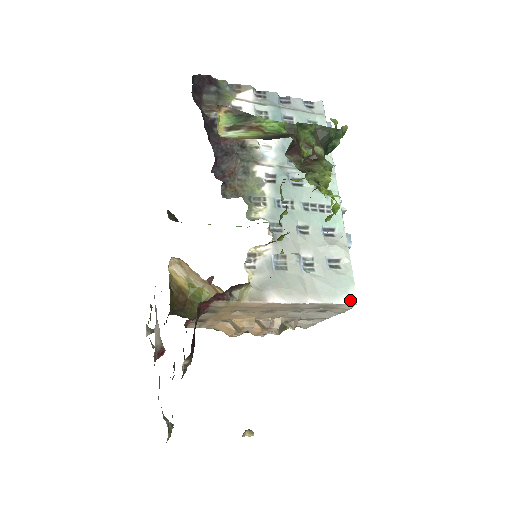
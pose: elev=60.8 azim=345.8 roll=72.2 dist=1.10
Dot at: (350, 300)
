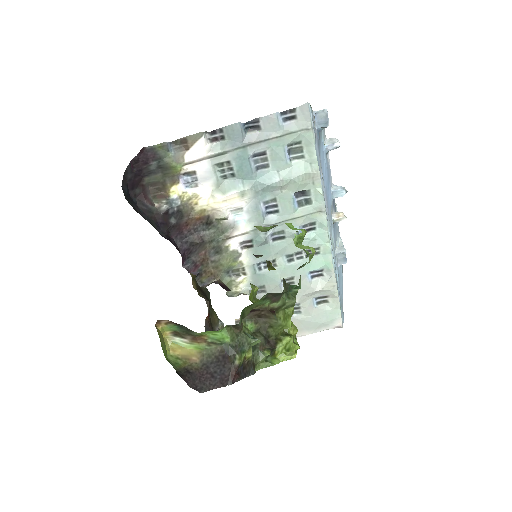
Dot at: (336, 327)
